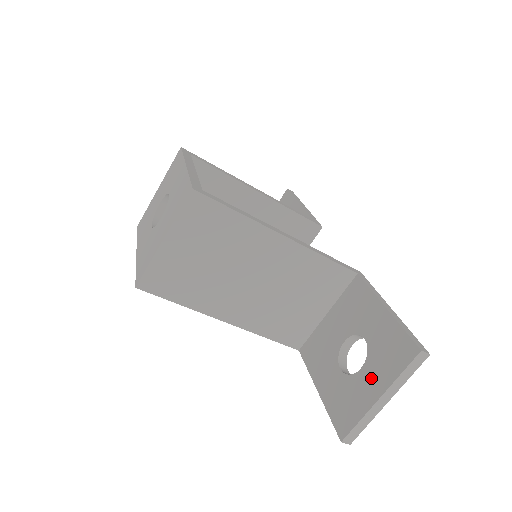
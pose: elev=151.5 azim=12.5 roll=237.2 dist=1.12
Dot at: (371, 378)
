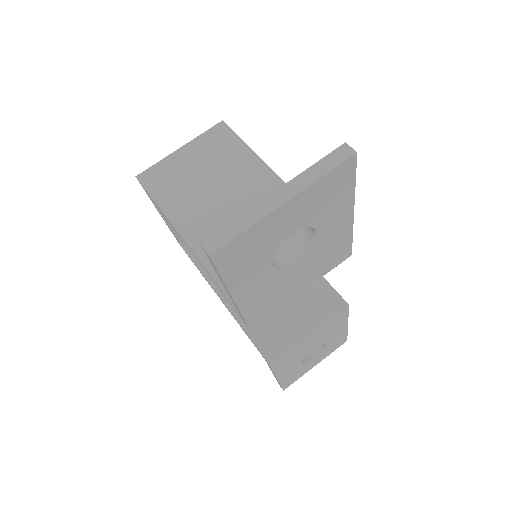
Dot at: occluded
